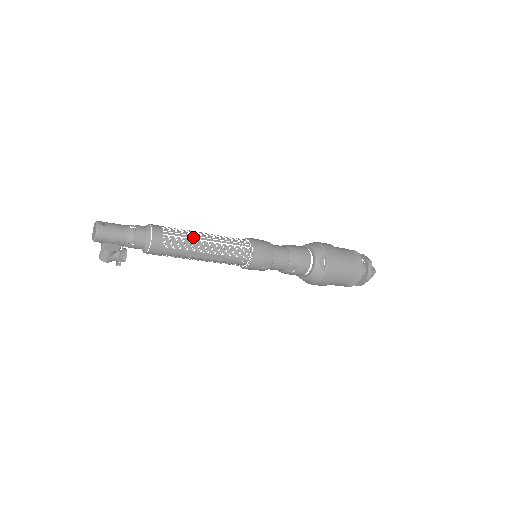
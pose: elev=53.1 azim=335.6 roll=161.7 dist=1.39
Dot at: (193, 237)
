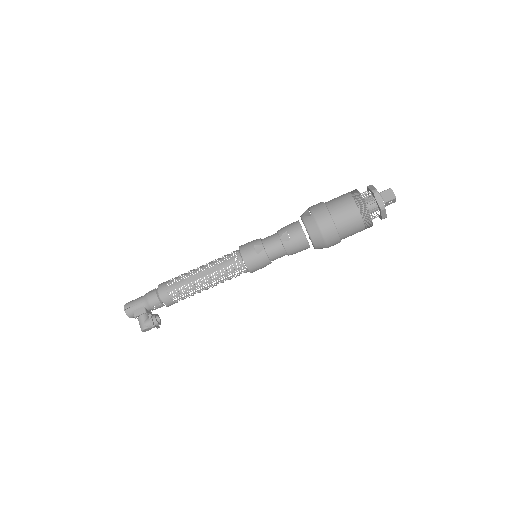
Dot at: occluded
